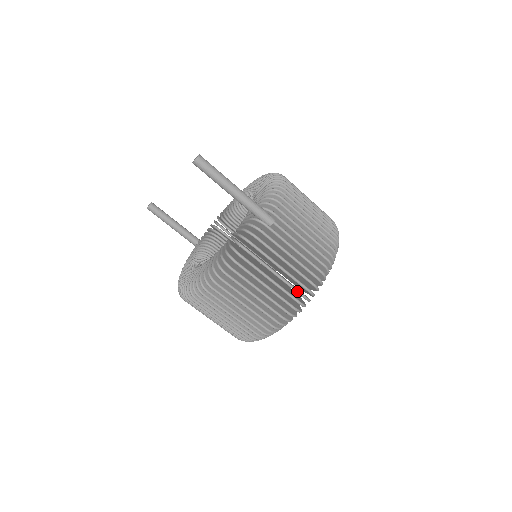
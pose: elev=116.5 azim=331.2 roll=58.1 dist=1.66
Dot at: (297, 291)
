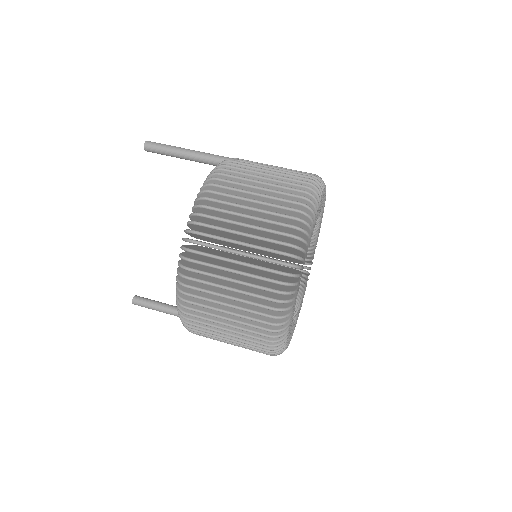
Dot at: (293, 188)
